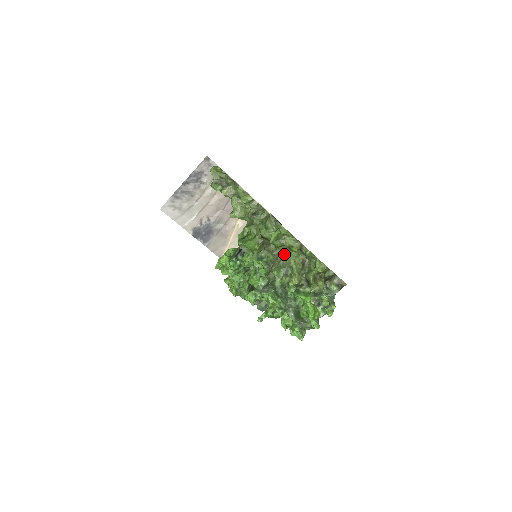
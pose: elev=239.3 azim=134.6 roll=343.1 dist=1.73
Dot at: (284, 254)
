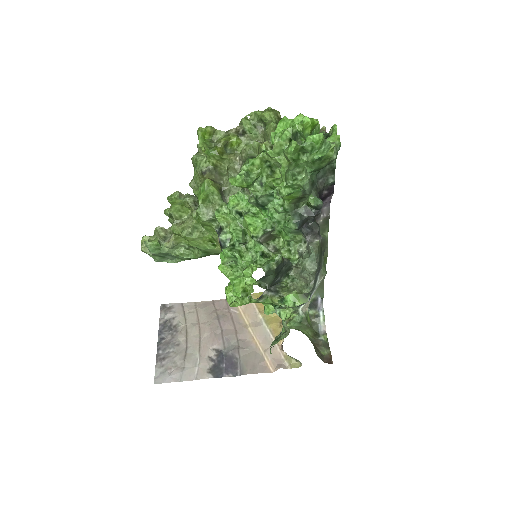
Dot at: (237, 161)
